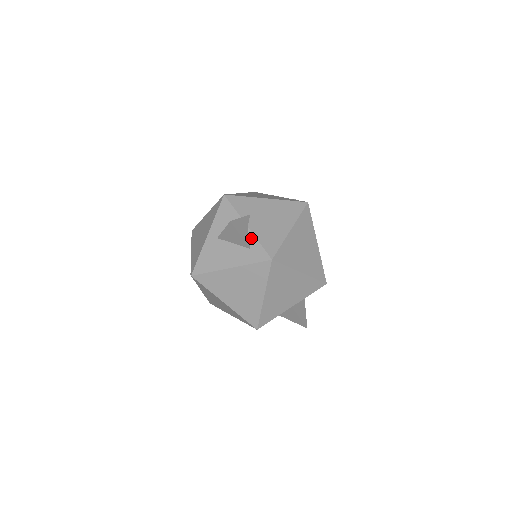
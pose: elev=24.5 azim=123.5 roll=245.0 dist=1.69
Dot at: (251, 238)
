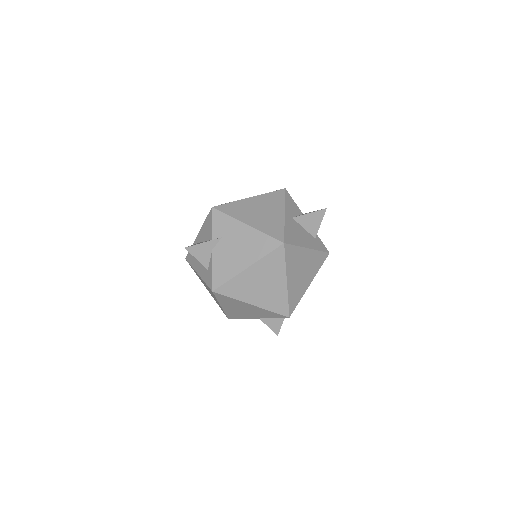
Dot at: (210, 262)
